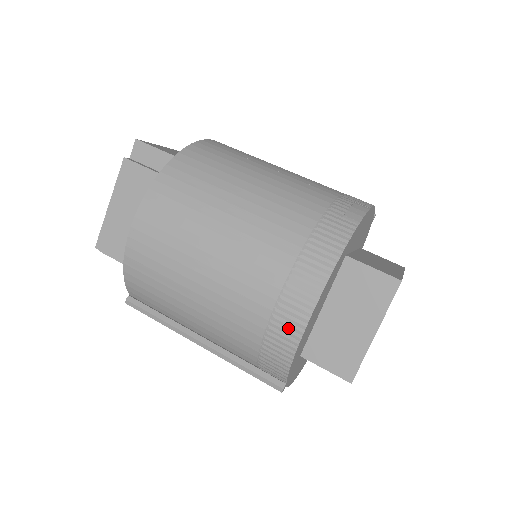
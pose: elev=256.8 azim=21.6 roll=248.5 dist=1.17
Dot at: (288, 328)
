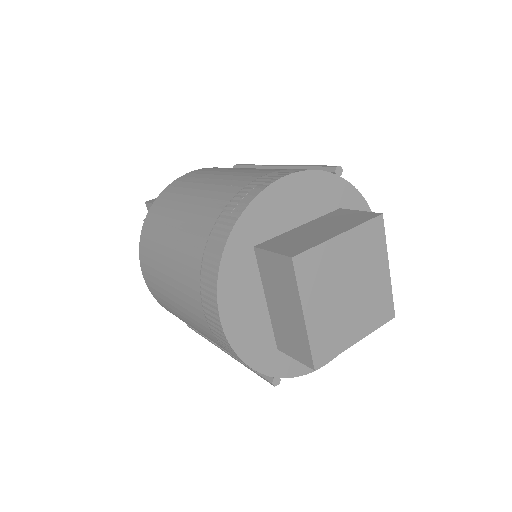
Dot at: (219, 335)
